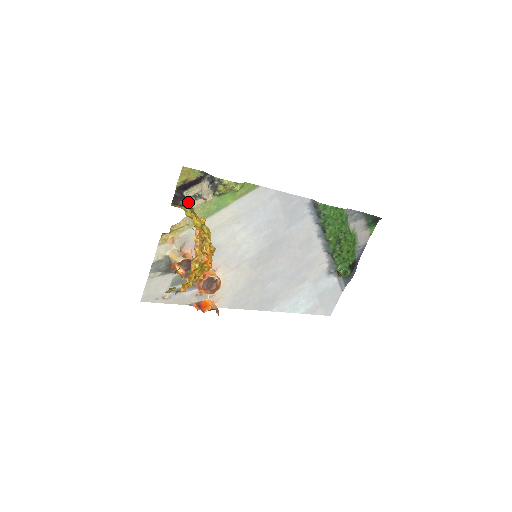
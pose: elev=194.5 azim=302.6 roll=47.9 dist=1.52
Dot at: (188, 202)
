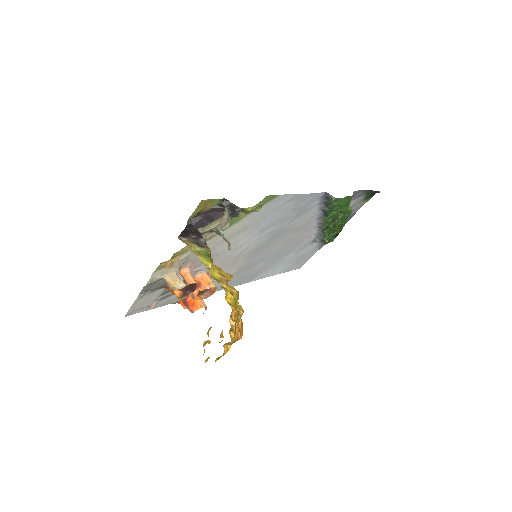
Dot at: (201, 236)
